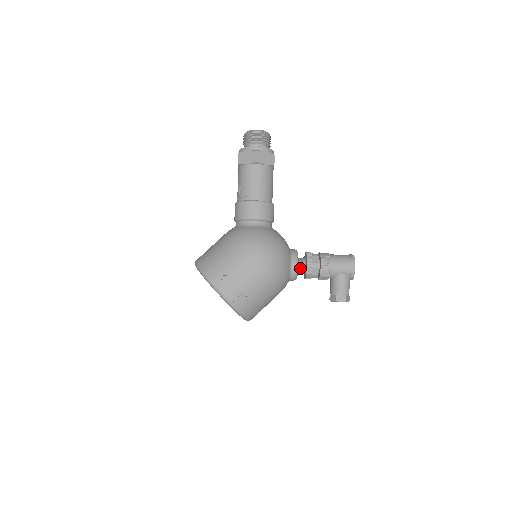
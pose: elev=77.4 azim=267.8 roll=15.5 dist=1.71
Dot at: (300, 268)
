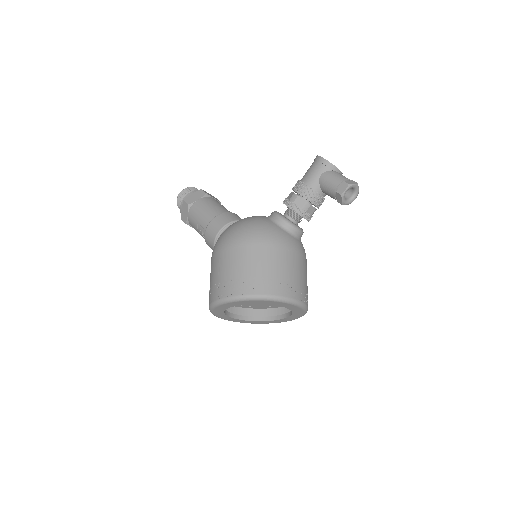
Dot at: (289, 217)
